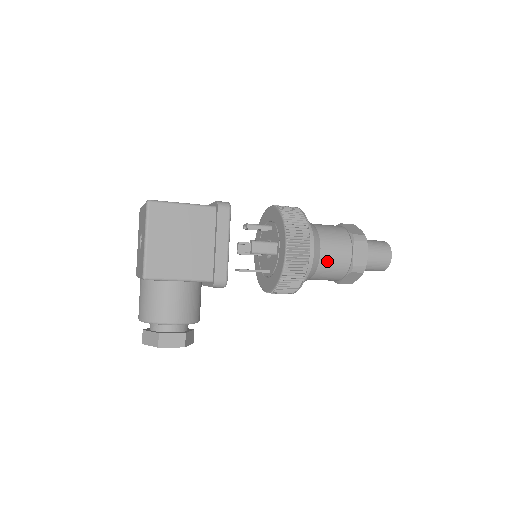
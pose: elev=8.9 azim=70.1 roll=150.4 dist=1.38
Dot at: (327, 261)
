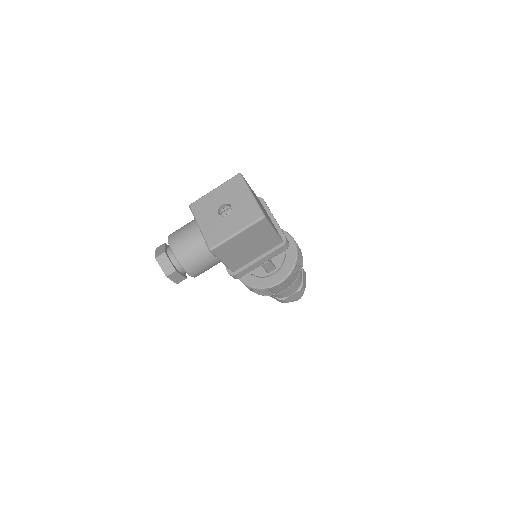
Dot at: occluded
